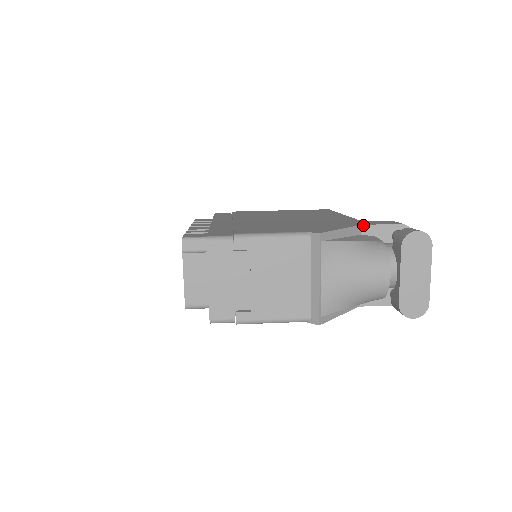
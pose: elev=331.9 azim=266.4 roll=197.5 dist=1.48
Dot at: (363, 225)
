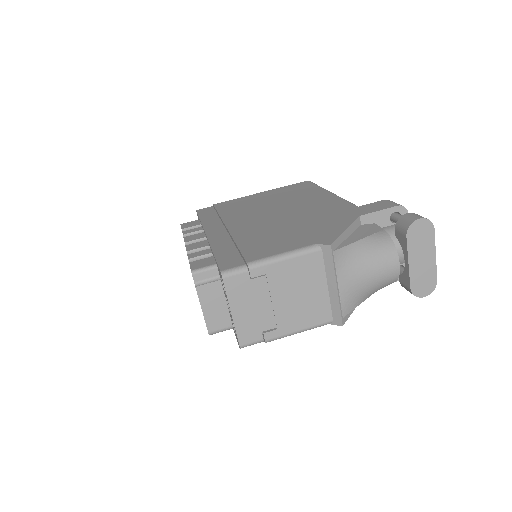
Dot at: (362, 215)
